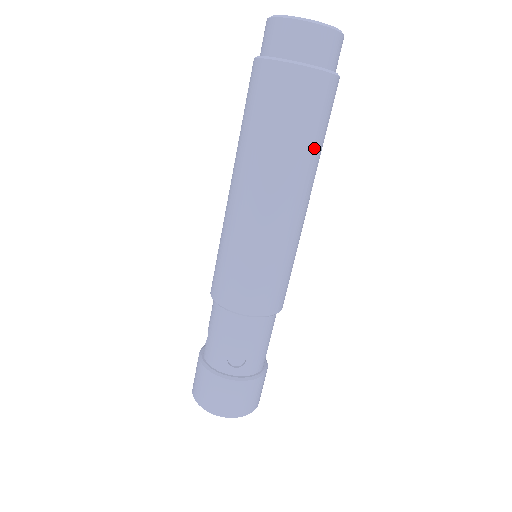
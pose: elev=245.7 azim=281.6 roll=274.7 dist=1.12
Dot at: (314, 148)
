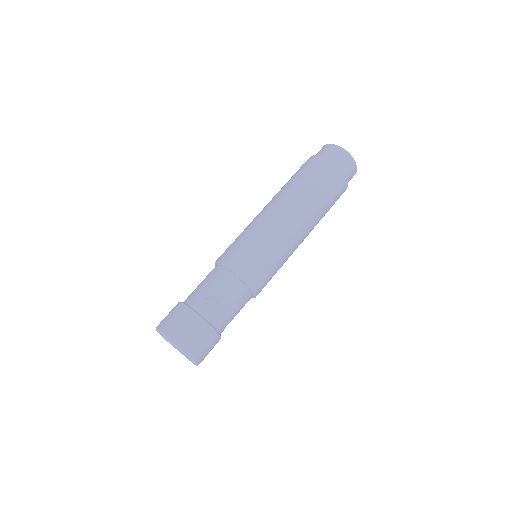
Dot at: (322, 205)
